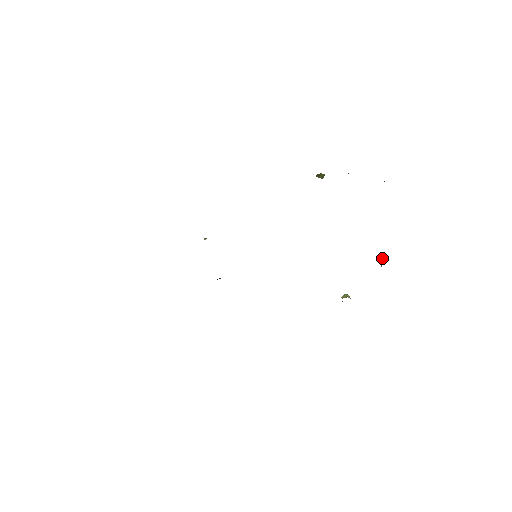
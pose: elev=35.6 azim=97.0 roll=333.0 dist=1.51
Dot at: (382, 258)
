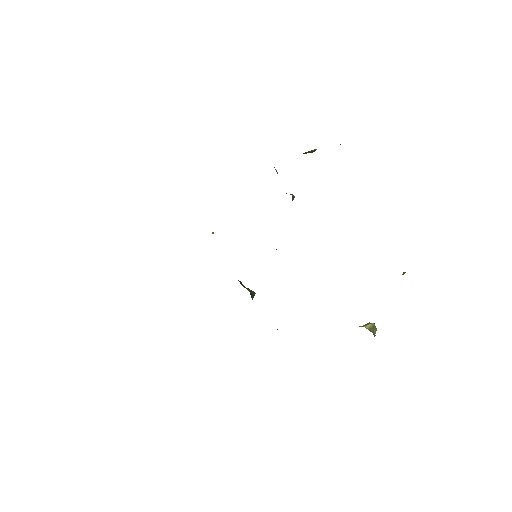
Dot at: (403, 273)
